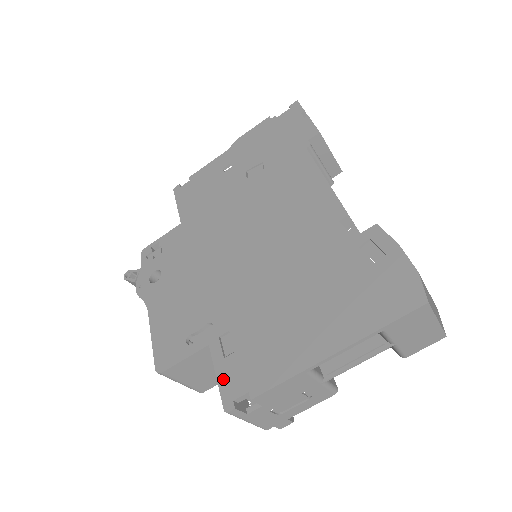
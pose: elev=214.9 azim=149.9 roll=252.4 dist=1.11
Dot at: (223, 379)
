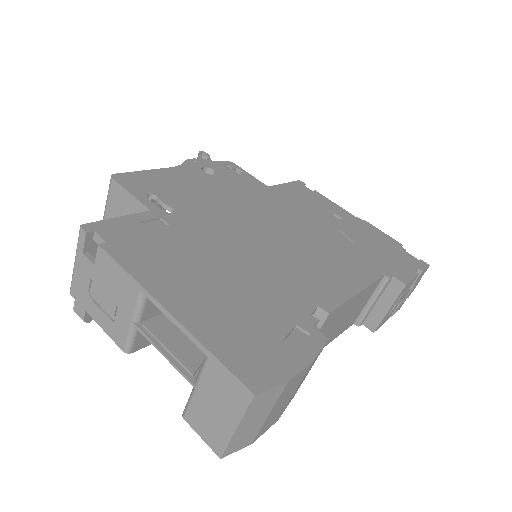
Dot at: (116, 222)
